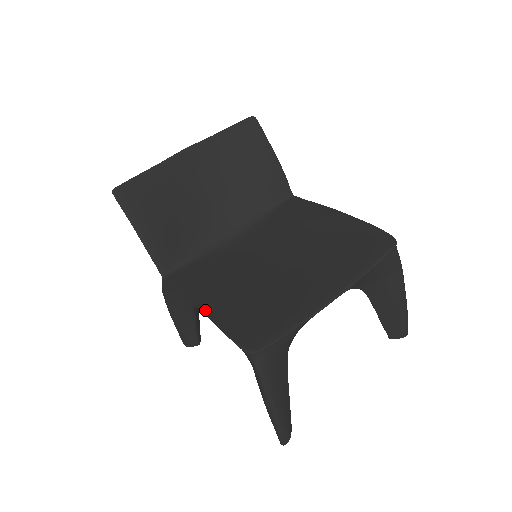
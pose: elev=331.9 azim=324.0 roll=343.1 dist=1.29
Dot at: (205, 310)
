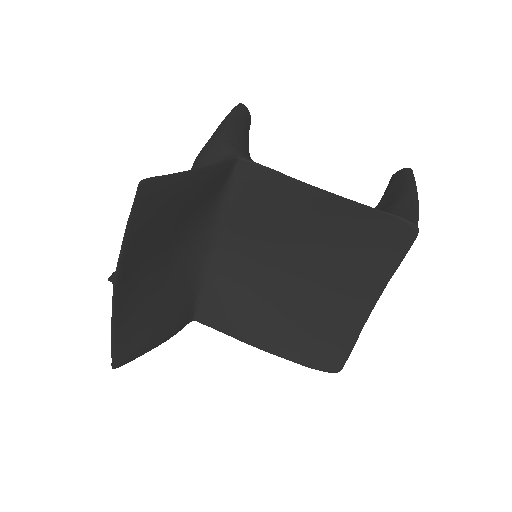
Dot at: (271, 351)
